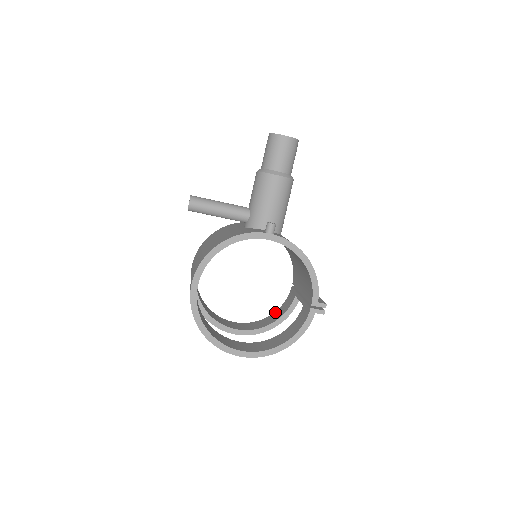
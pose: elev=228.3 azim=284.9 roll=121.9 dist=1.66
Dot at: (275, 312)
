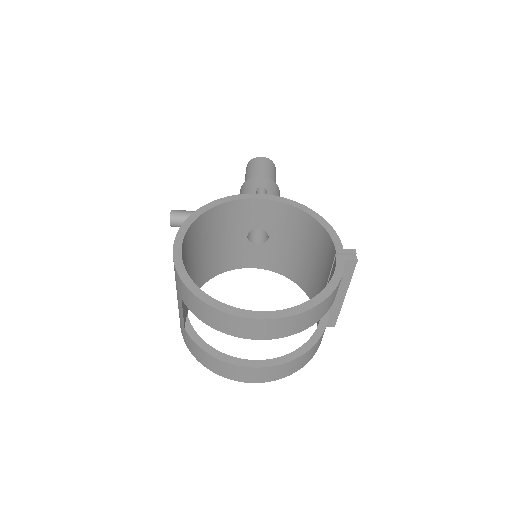
Dot at: occluded
